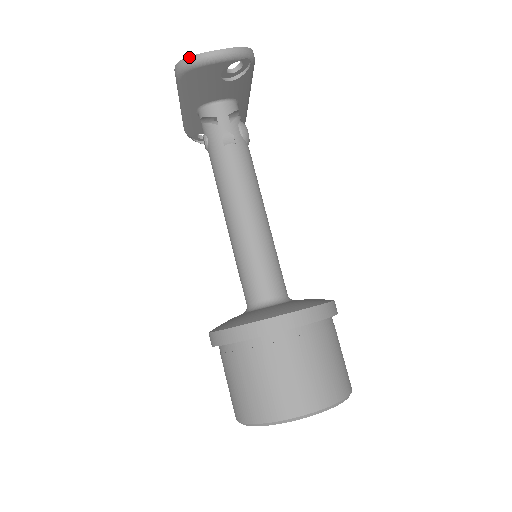
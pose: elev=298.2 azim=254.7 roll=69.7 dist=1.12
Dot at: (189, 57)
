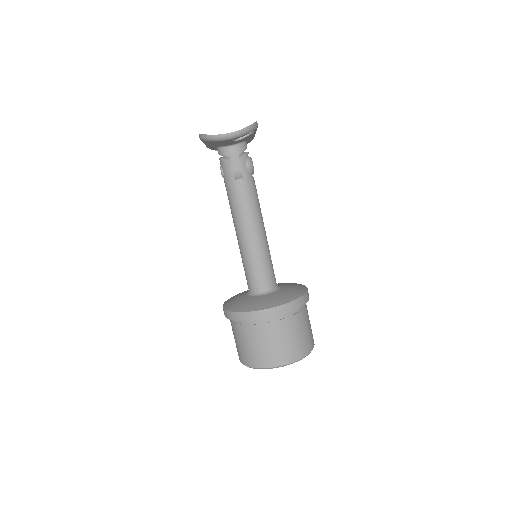
Dot at: (209, 135)
